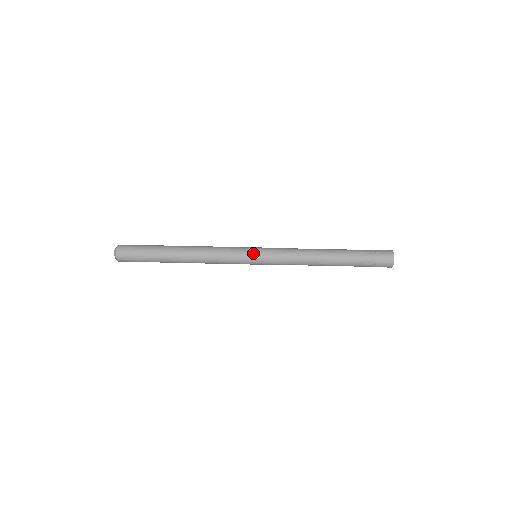
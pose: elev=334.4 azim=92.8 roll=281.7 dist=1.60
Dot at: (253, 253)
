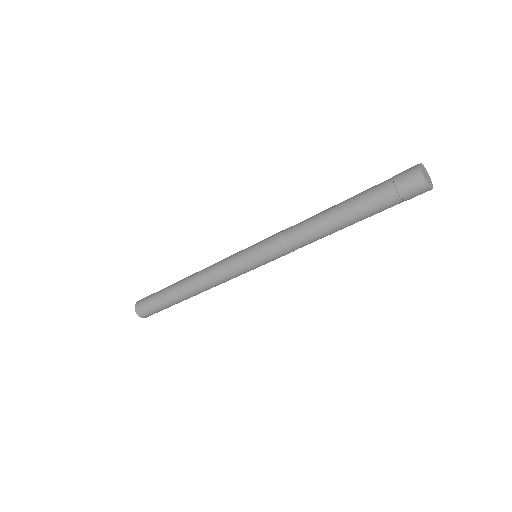
Dot at: occluded
